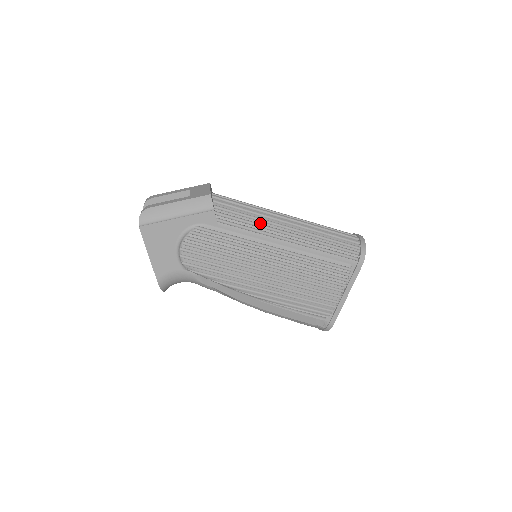
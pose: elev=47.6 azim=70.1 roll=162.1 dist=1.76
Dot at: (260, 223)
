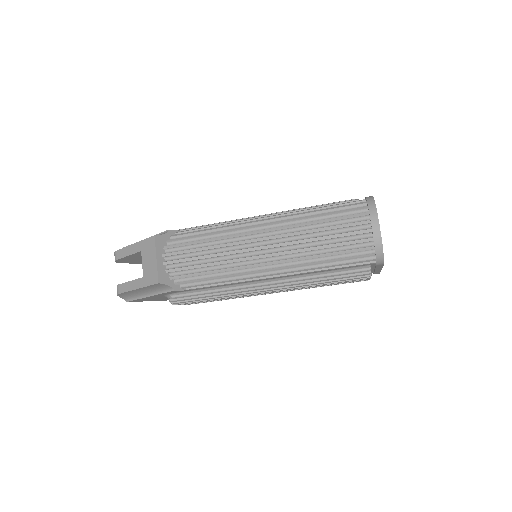
Dot at: (230, 276)
